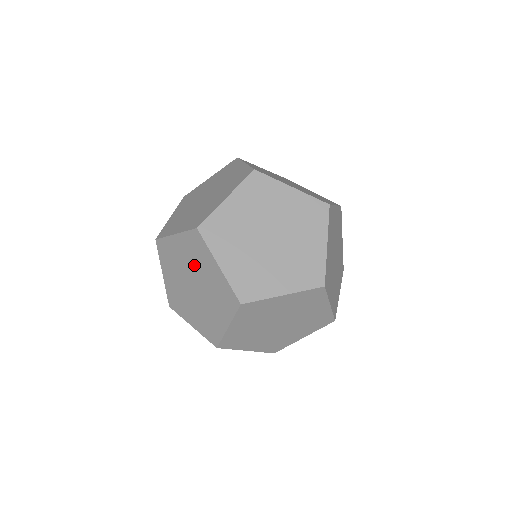
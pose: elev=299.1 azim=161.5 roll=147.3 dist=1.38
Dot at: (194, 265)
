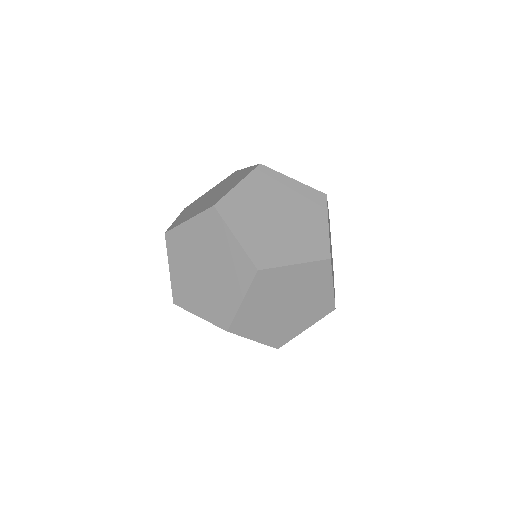
Dot at: (224, 269)
